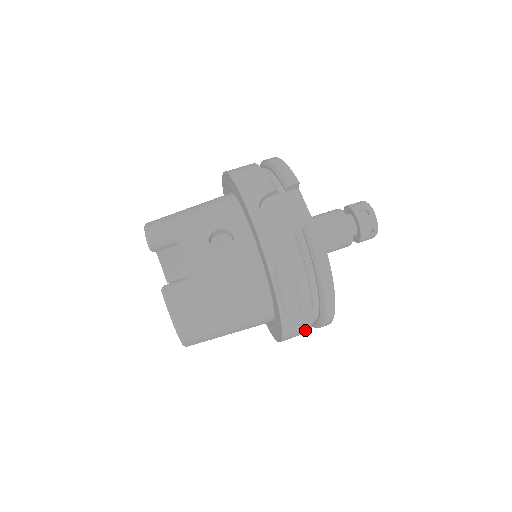
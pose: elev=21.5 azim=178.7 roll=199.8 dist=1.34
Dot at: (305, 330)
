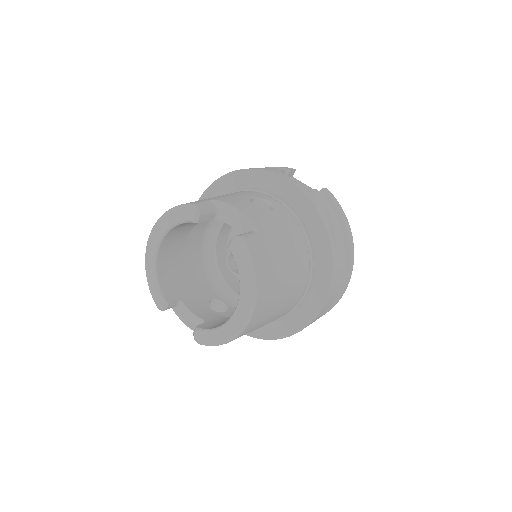
Dot at: (335, 295)
